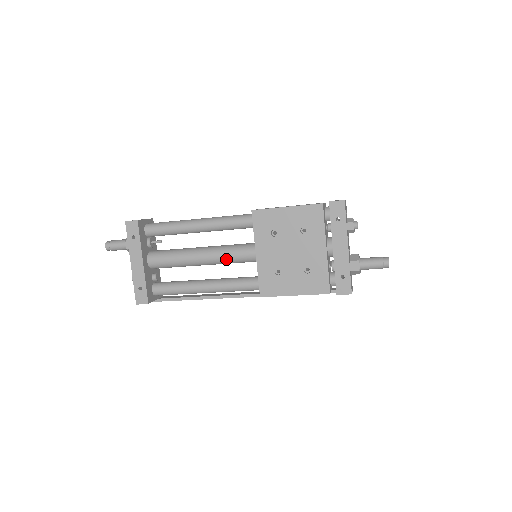
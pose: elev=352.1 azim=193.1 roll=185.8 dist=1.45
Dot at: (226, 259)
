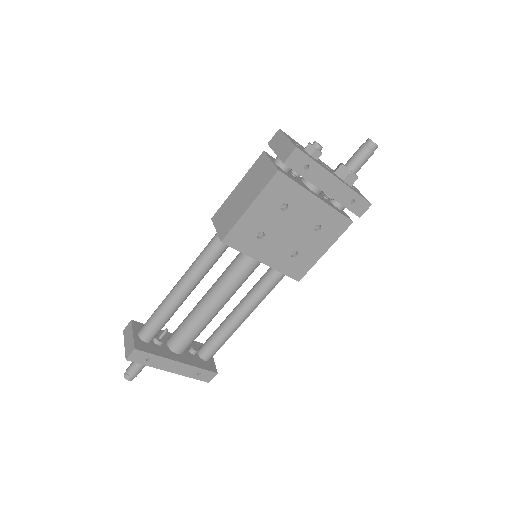
Dot at: (238, 287)
